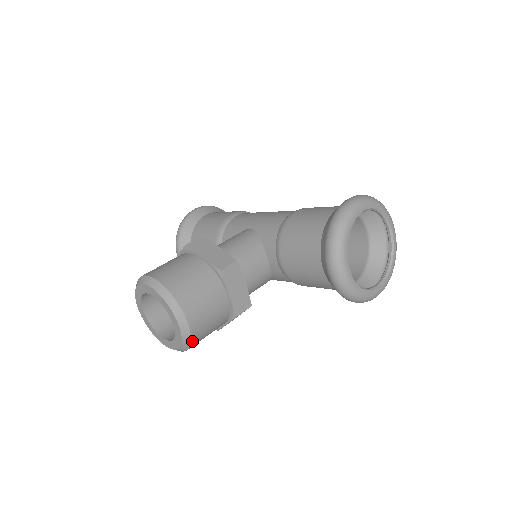
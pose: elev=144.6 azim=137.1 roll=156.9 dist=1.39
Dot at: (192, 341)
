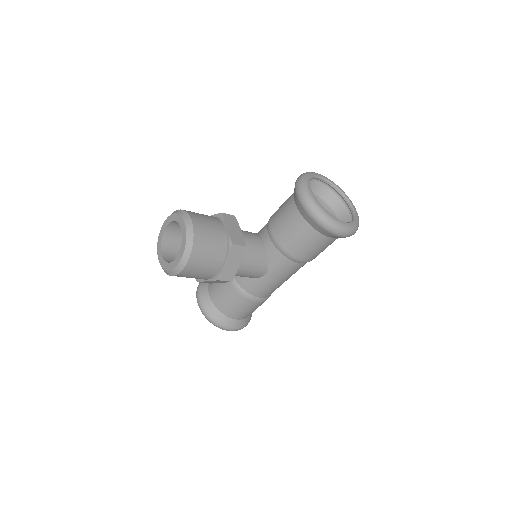
Dot at: (194, 243)
